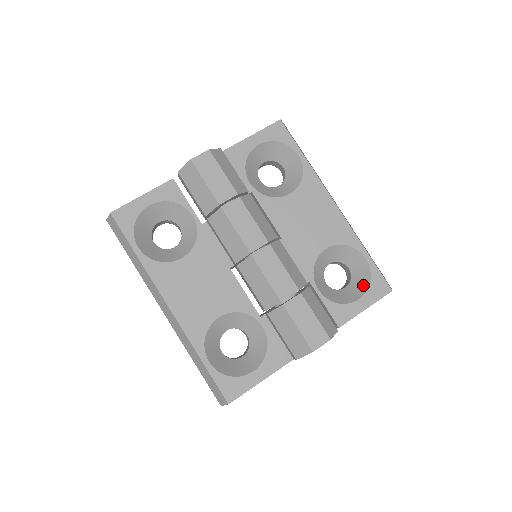
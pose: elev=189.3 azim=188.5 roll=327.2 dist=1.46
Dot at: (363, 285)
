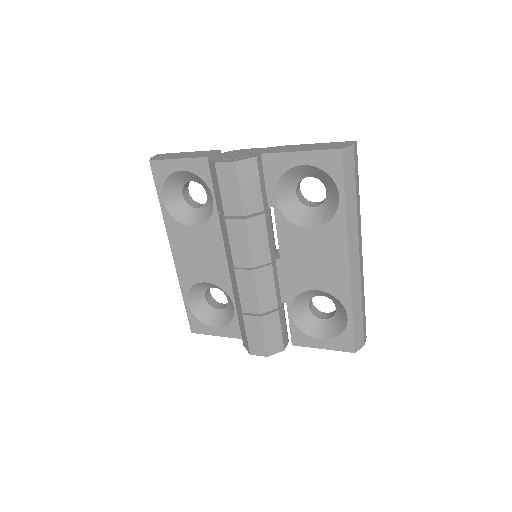
Dot at: (334, 332)
